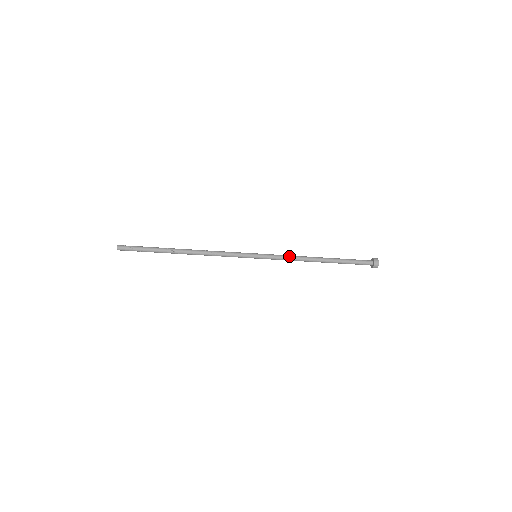
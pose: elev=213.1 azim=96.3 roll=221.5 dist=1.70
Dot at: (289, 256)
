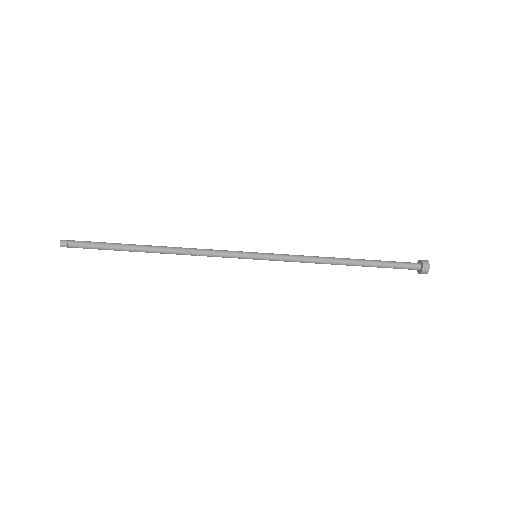
Dot at: (302, 259)
